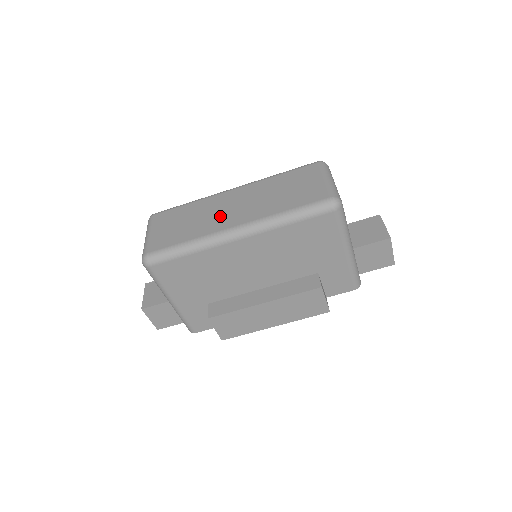
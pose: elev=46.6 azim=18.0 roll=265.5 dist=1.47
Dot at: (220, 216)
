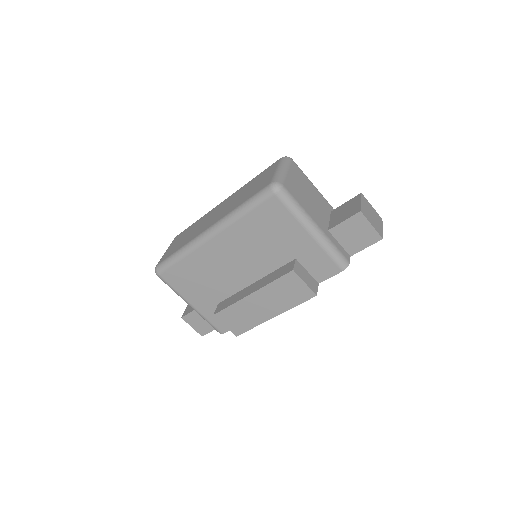
Dot at: (205, 224)
